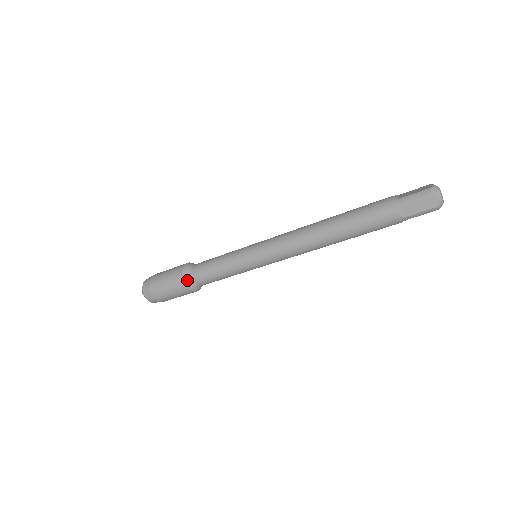
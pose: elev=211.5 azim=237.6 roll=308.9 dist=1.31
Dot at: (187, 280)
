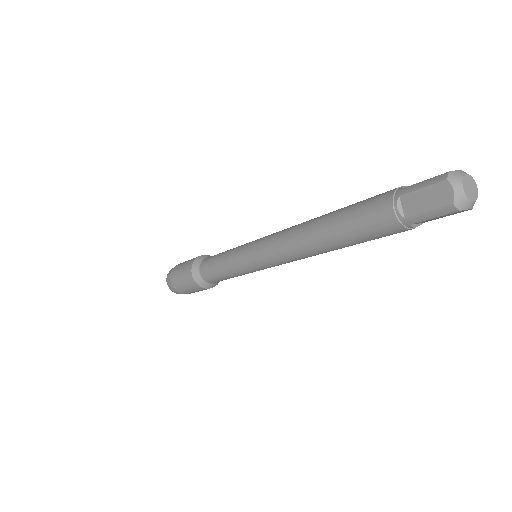
Dot at: (194, 271)
